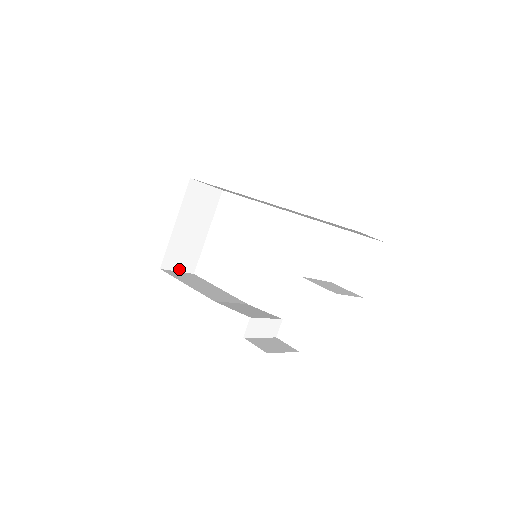
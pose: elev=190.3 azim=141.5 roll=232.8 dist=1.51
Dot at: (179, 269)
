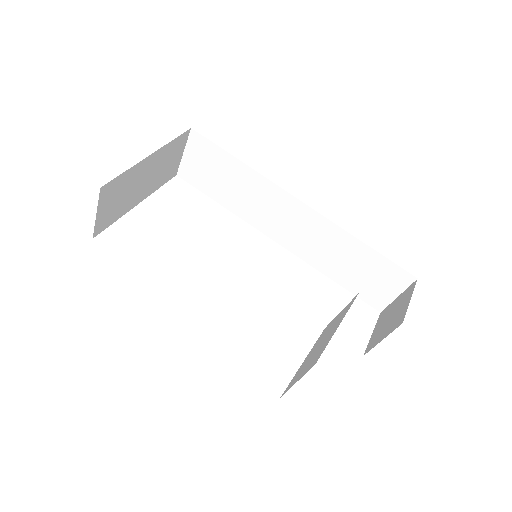
Dot at: (98, 213)
